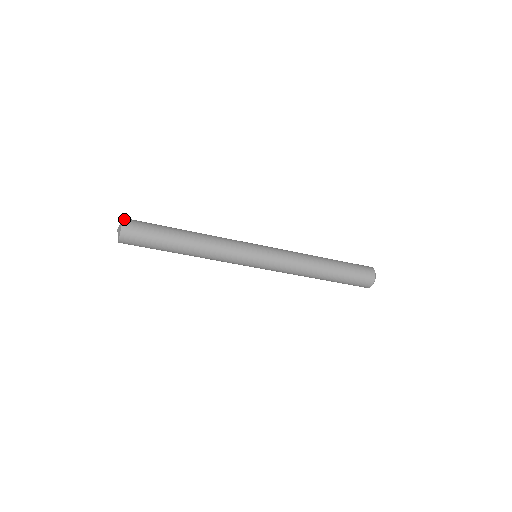
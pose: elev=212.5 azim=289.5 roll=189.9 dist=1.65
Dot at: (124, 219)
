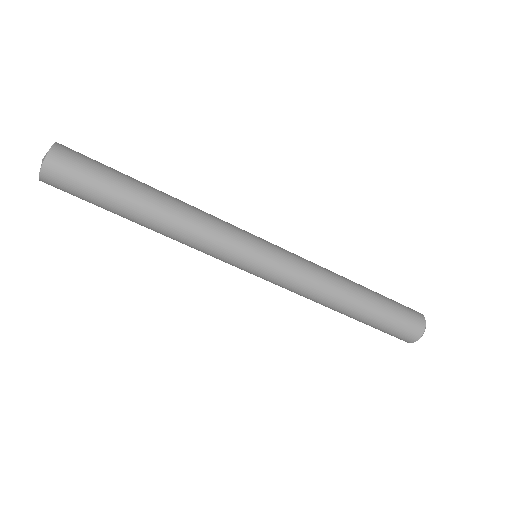
Dot at: occluded
